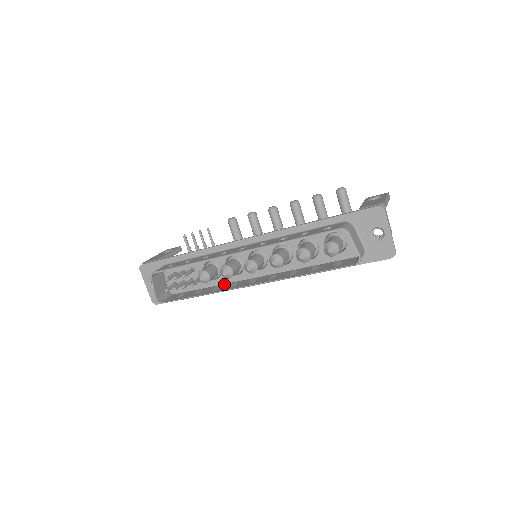
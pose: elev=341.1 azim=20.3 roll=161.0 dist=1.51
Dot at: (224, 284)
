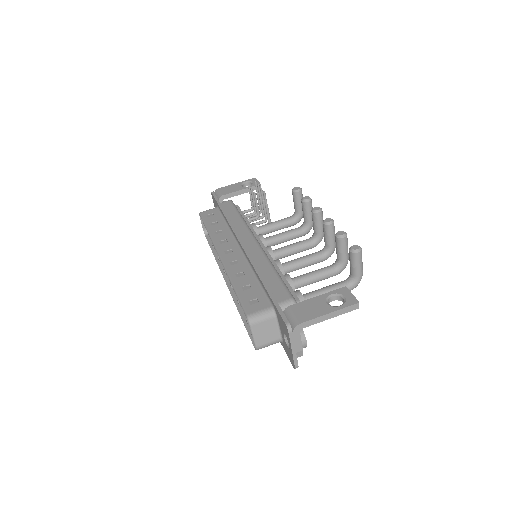
Dot at: occluded
